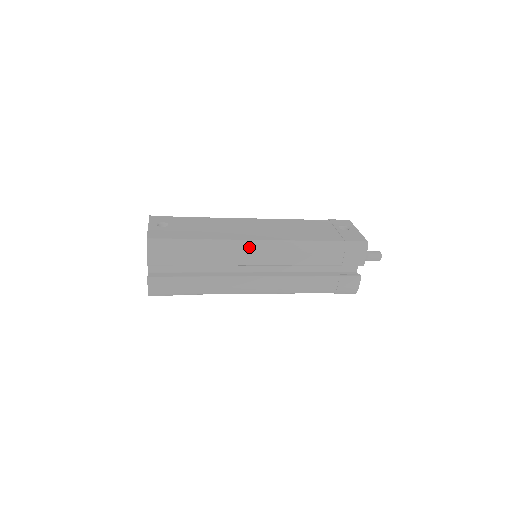
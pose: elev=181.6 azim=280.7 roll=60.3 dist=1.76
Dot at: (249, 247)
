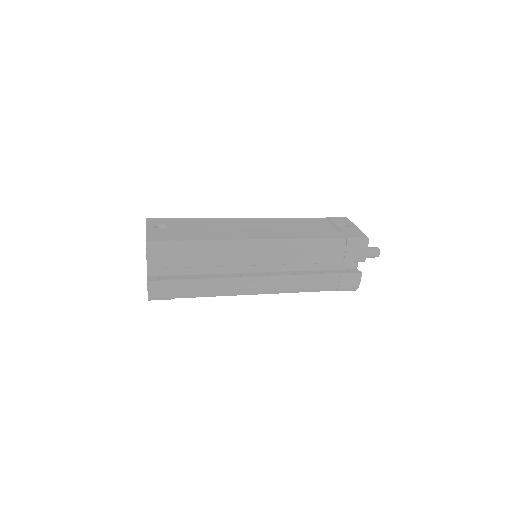
Dot at: (251, 247)
